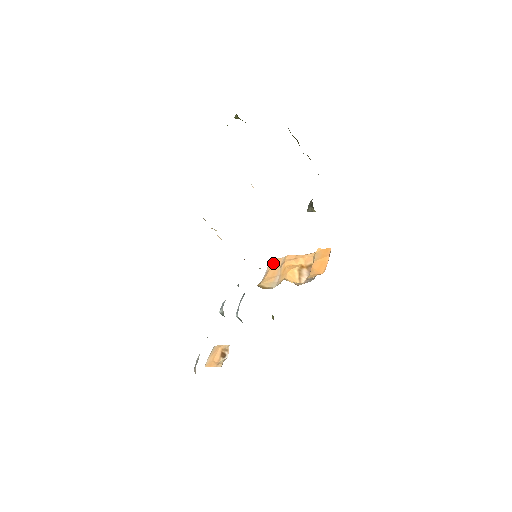
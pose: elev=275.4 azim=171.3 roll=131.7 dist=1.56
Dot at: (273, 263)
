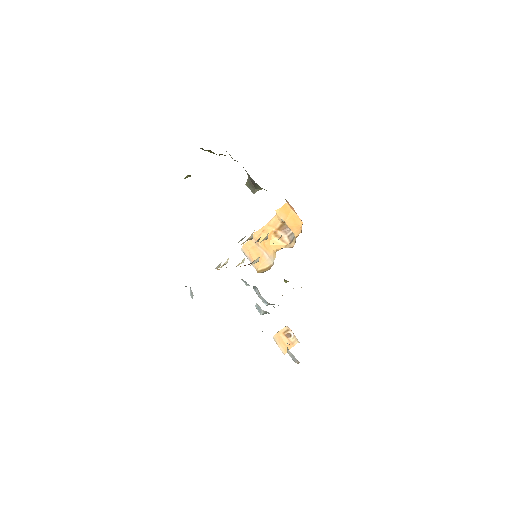
Dot at: (247, 248)
